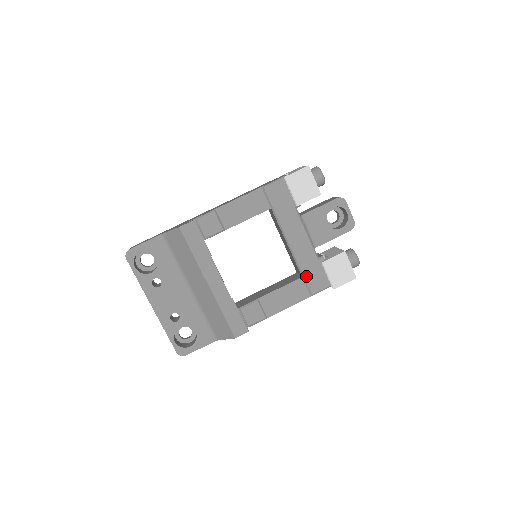
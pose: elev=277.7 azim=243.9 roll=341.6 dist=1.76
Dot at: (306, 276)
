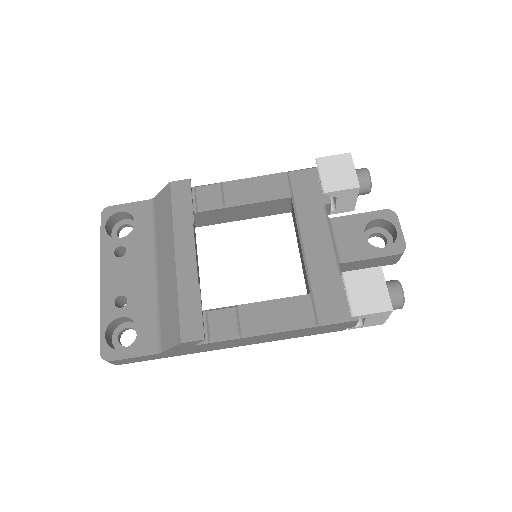
Dot at: (316, 293)
